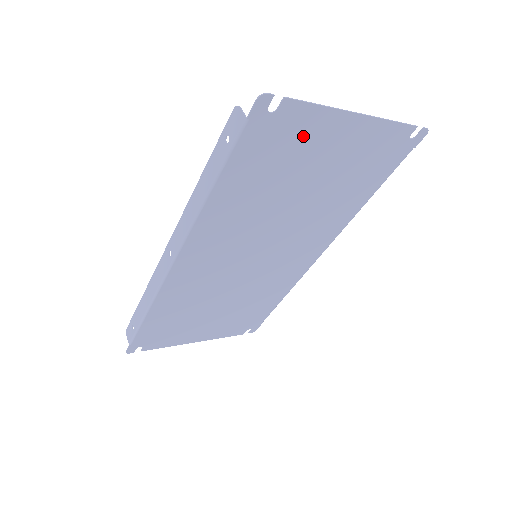
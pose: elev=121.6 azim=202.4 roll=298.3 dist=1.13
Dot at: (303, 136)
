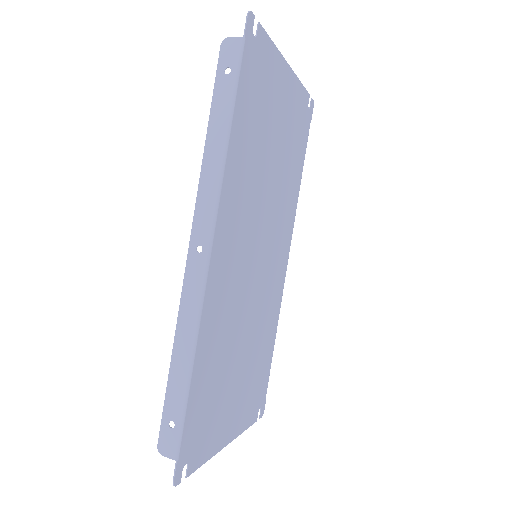
Dot at: (269, 77)
